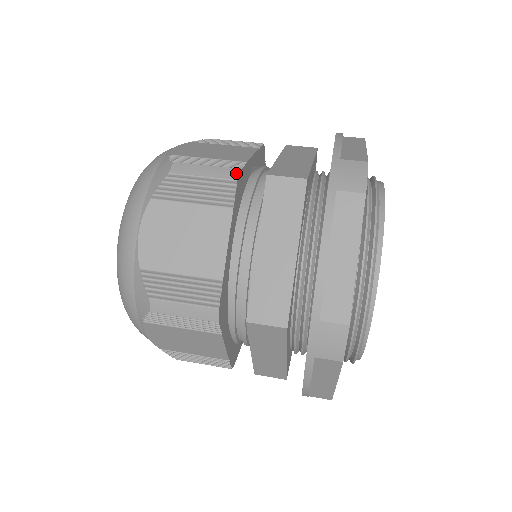
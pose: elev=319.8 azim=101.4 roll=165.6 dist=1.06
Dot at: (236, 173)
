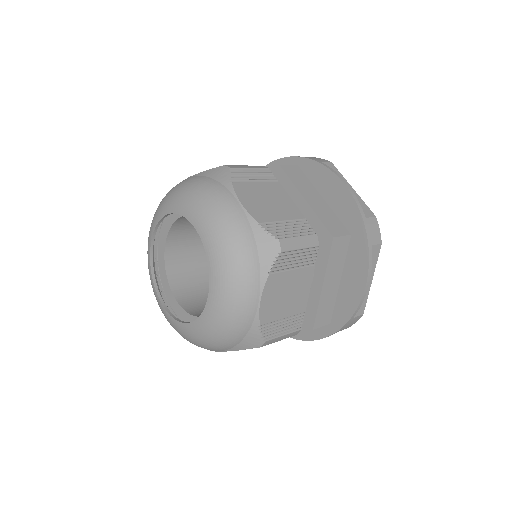
Dot at: (264, 166)
